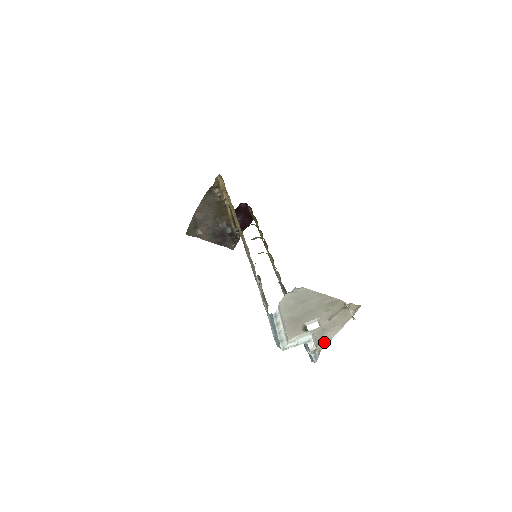
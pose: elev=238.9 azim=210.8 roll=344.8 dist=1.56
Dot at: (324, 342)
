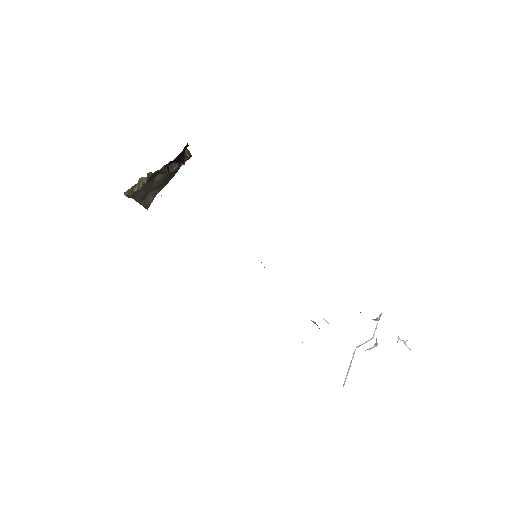
Dot at: occluded
